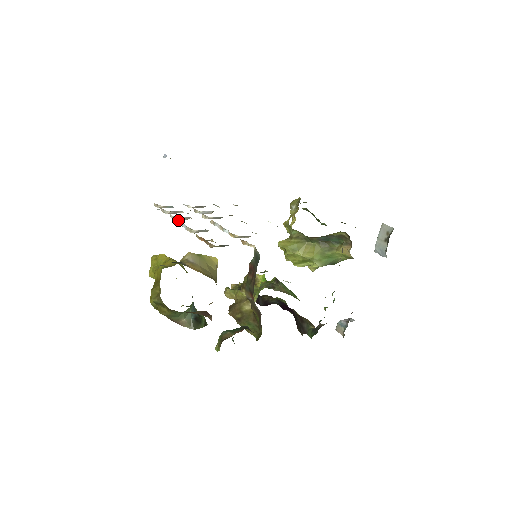
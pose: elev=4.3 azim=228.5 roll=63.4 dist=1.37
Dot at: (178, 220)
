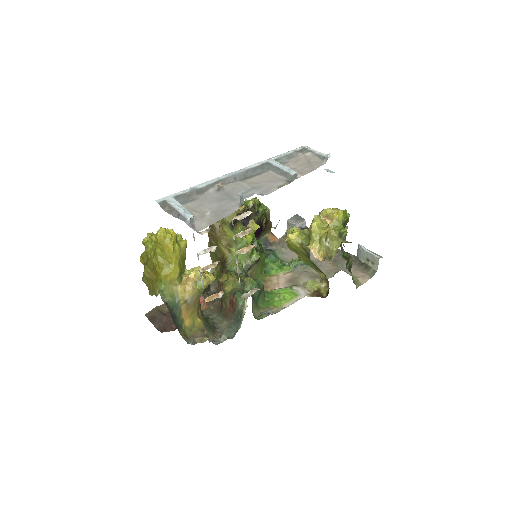
Dot at: occluded
